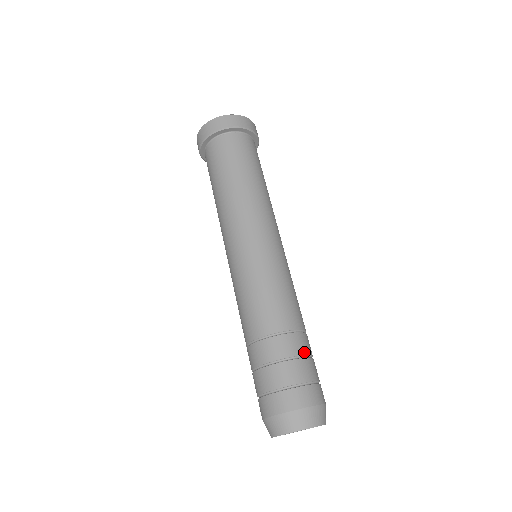
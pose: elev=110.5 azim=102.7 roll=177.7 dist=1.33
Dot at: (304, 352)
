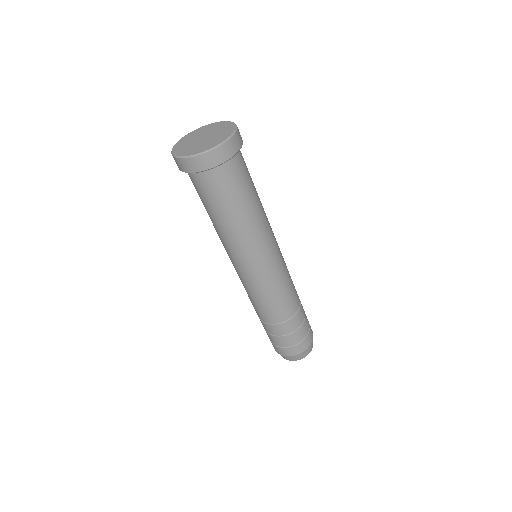
Dot at: (301, 323)
